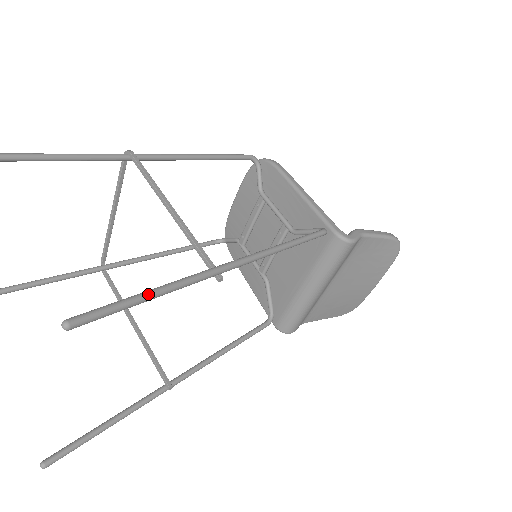
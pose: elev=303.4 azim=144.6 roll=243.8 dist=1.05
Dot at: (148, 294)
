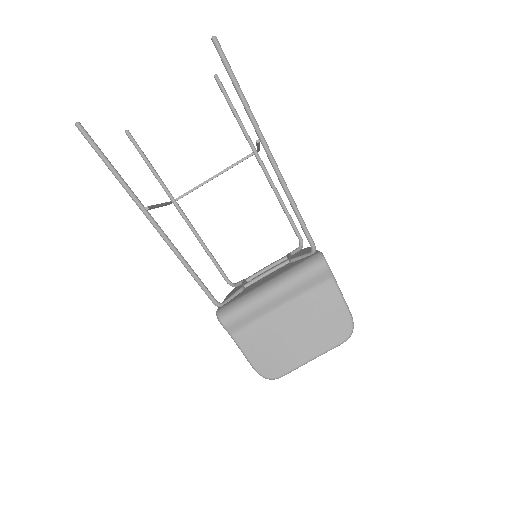
Dot at: occluded
